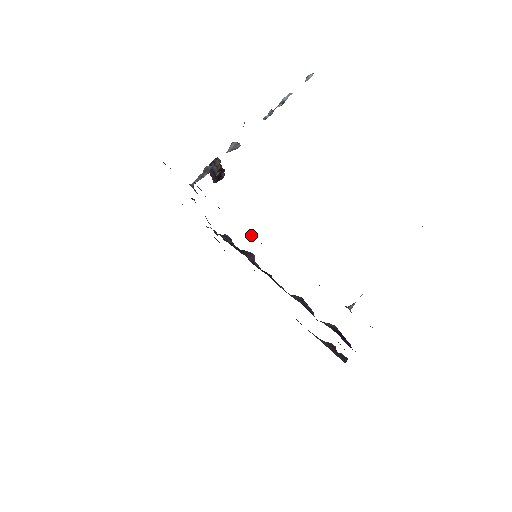
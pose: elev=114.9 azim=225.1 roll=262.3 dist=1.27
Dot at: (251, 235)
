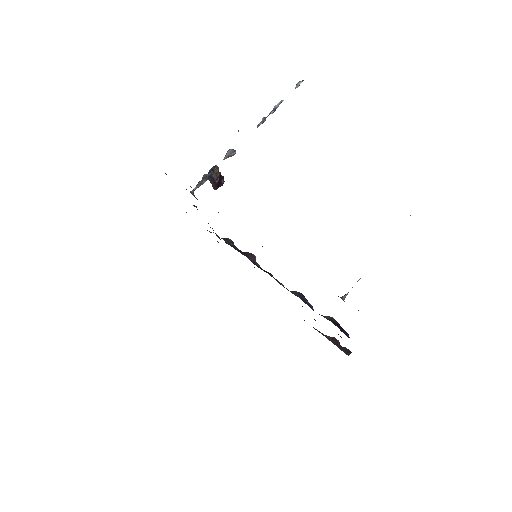
Dot at: occluded
